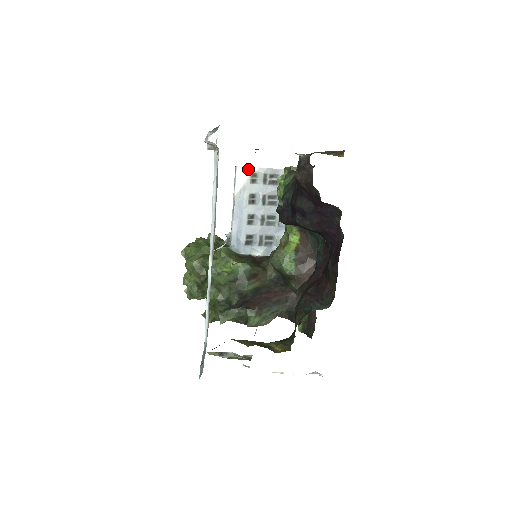
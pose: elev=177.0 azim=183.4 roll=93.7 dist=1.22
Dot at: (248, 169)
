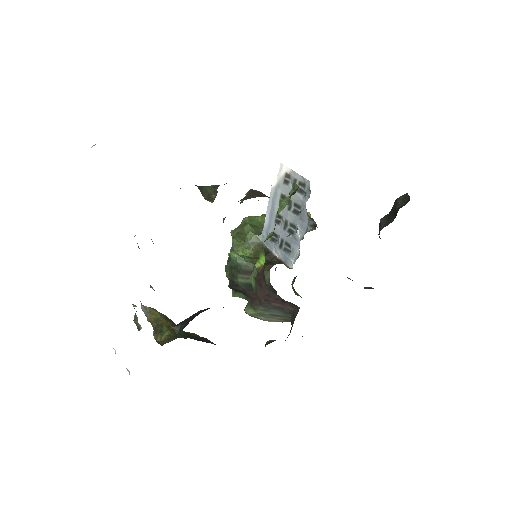
Dot at: (284, 168)
